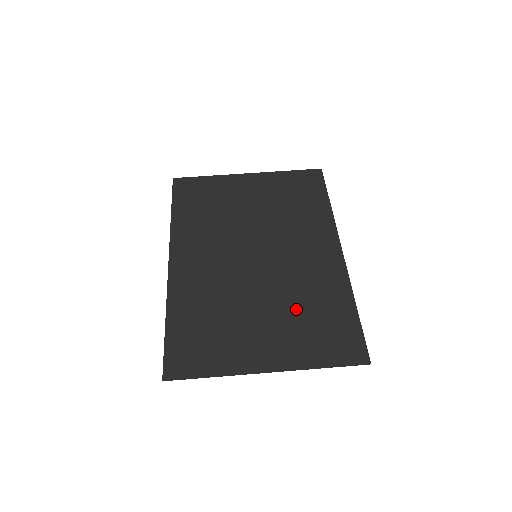
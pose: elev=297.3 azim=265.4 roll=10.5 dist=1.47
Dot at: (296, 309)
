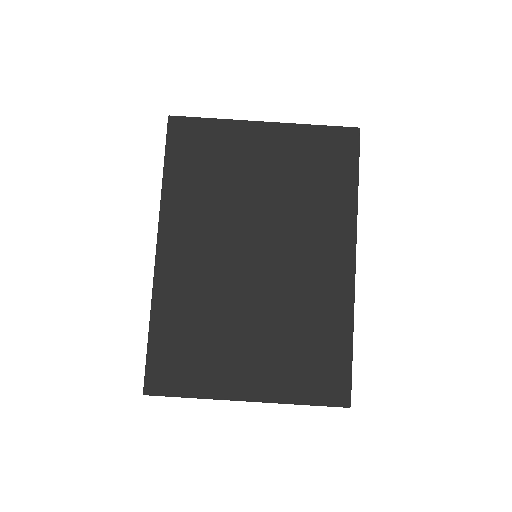
Dot at: (288, 333)
